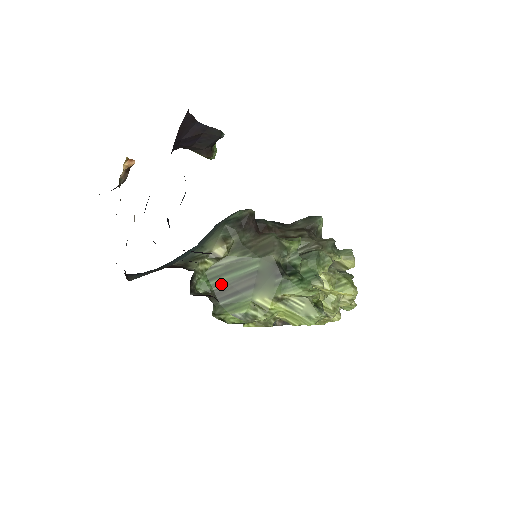
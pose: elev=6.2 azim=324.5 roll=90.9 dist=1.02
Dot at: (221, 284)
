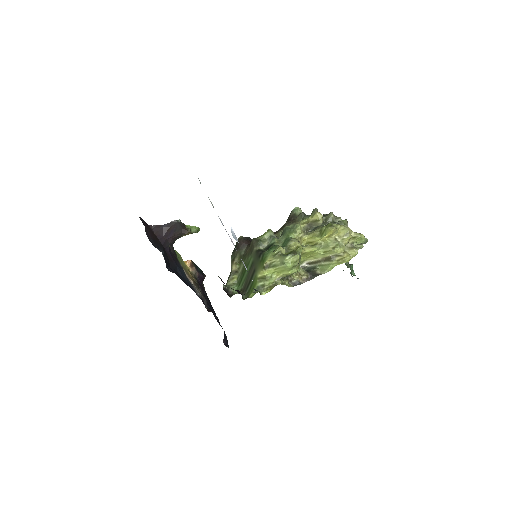
Dot at: (244, 282)
